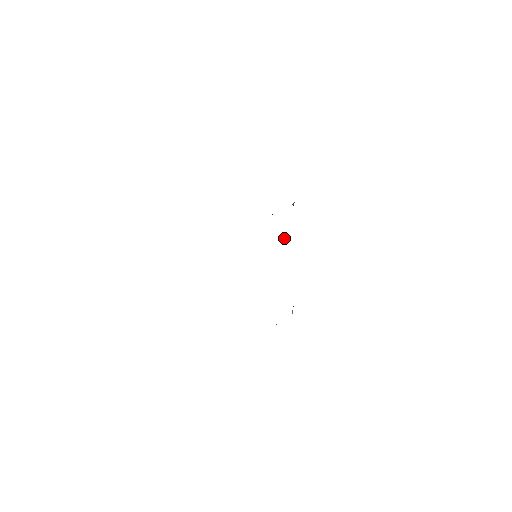
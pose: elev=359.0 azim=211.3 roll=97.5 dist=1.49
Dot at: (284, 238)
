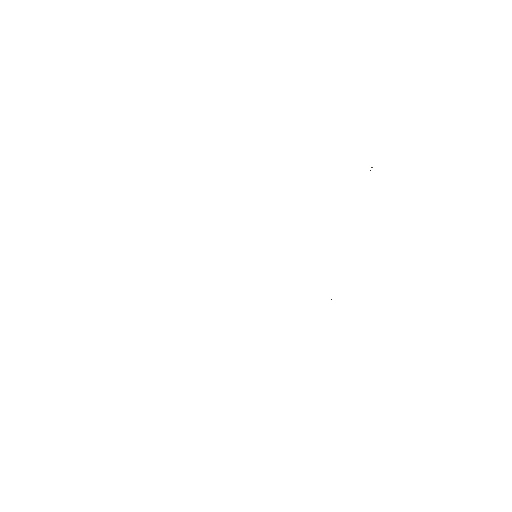
Dot at: occluded
